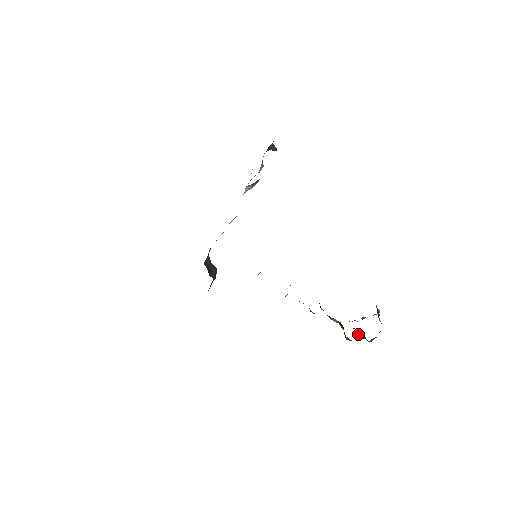
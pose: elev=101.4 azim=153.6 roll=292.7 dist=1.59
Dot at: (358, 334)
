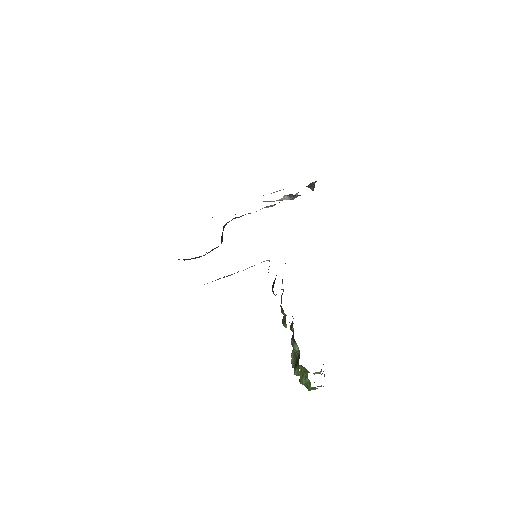
Dot at: (302, 378)
